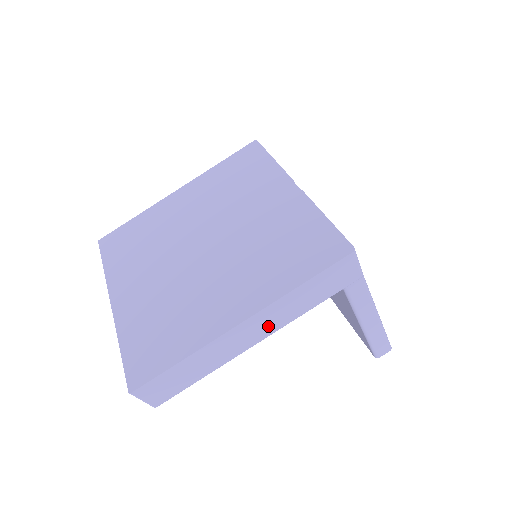
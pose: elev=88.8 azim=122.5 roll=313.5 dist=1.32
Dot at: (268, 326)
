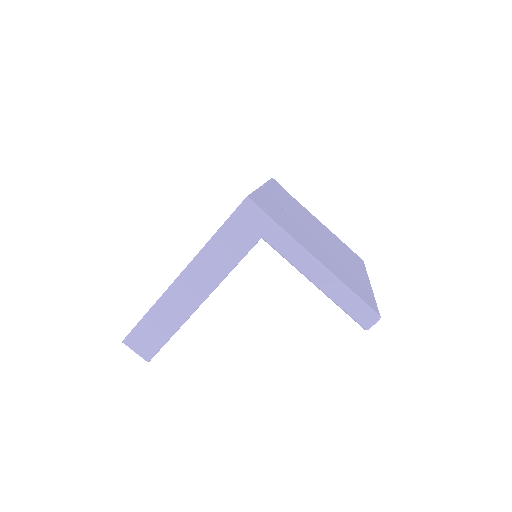
Dot at: (206, 279)
